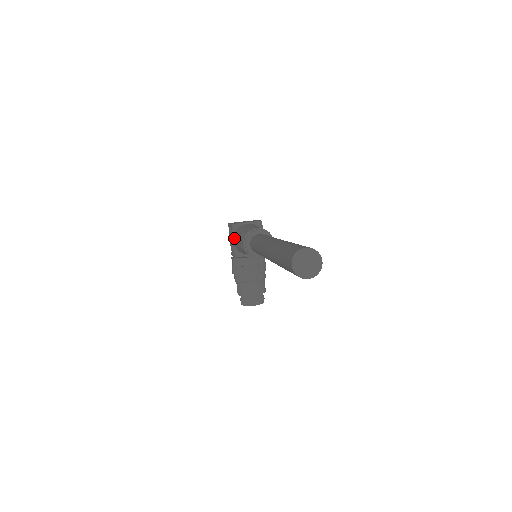
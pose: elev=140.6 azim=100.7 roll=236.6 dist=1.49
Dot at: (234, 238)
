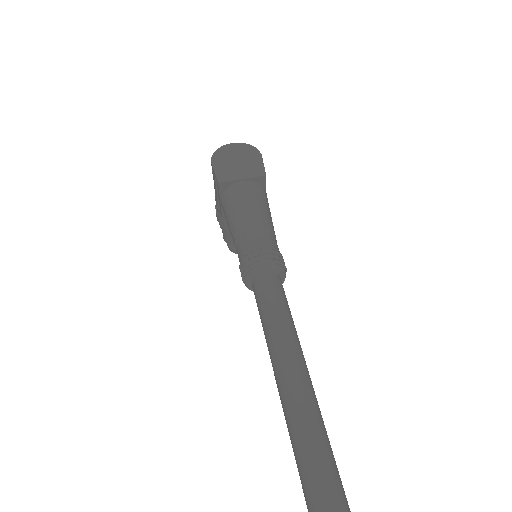
Dot at: (222, 205)
